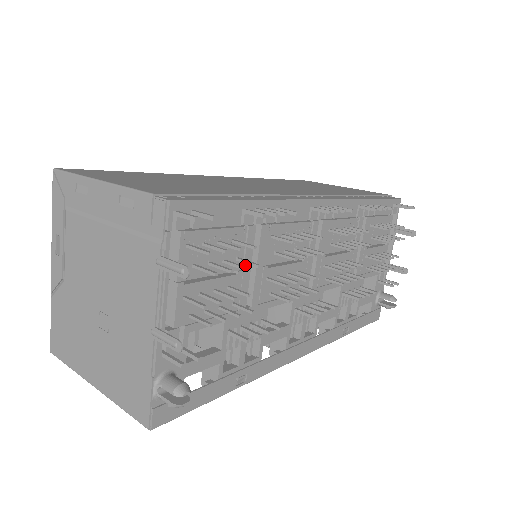
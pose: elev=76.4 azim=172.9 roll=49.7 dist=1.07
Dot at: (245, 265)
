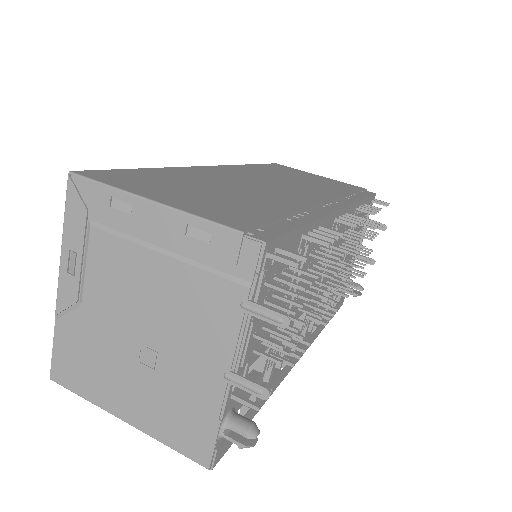
Dot at: (292, 288)
